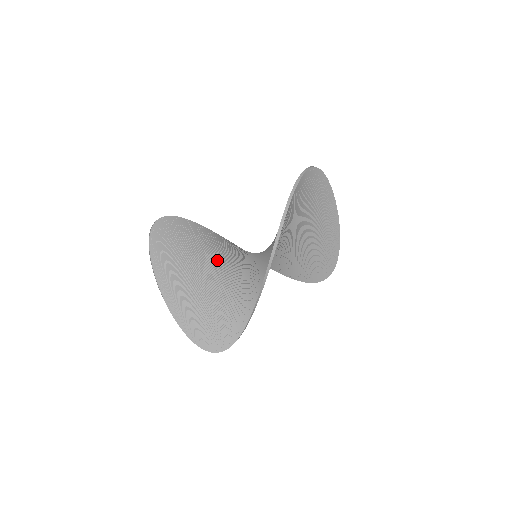
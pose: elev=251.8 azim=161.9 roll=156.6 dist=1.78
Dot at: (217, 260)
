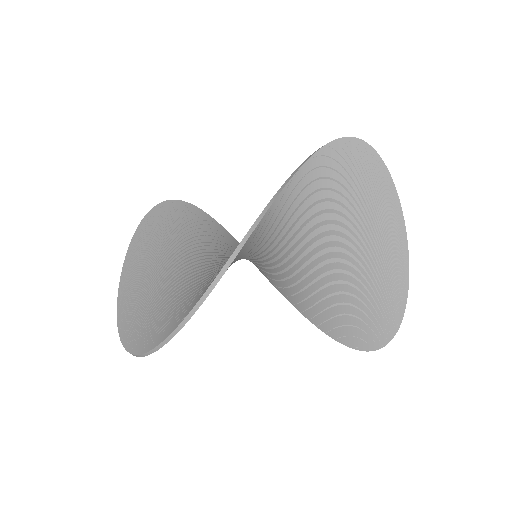
Dot at: (207, 251)
